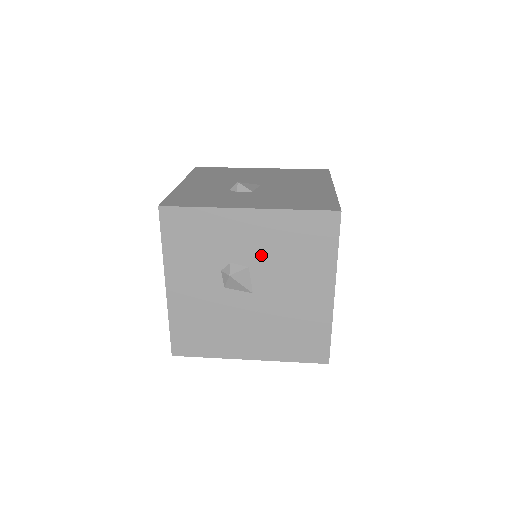
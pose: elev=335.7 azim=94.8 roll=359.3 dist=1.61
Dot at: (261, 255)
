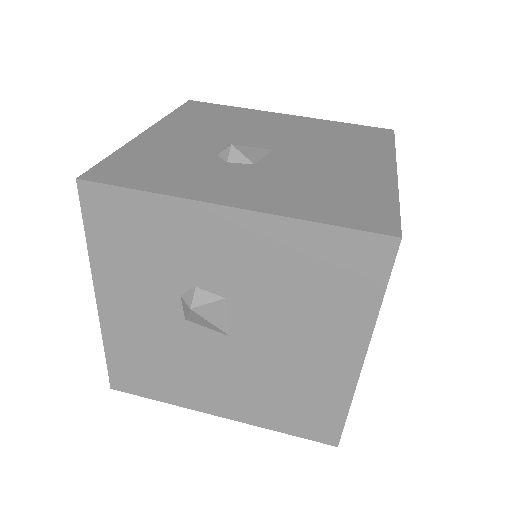
Dot at: (247, 284)
